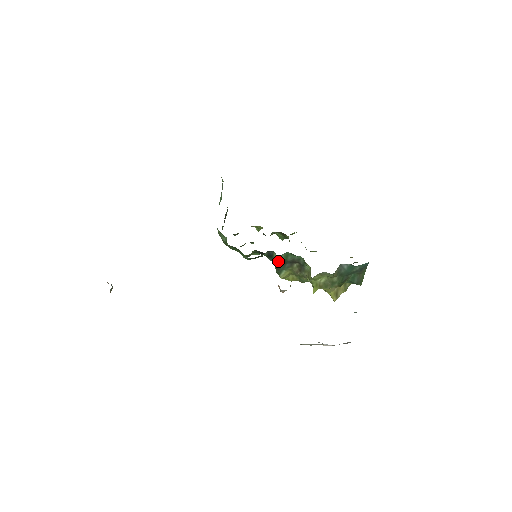
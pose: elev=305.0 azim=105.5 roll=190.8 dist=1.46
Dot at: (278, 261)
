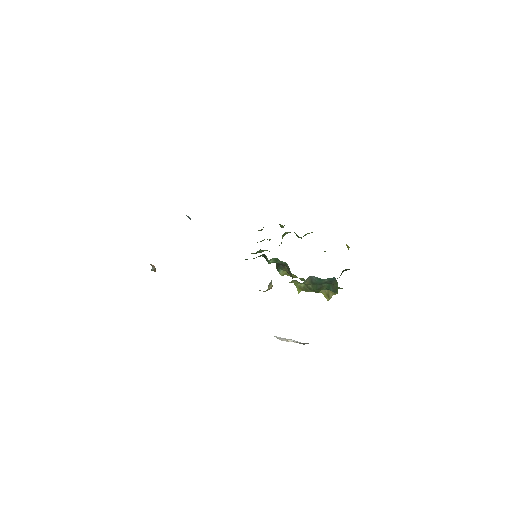
Dot at: occluded
